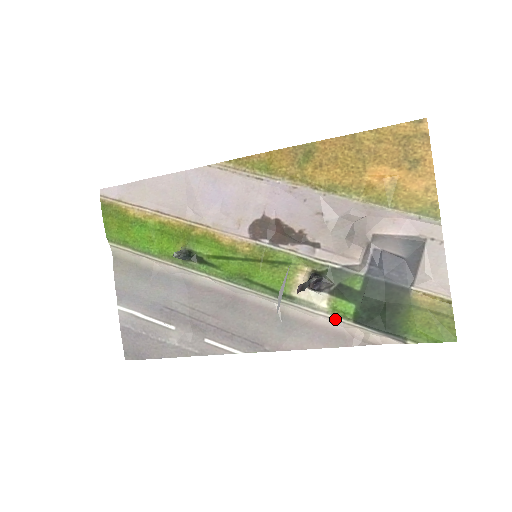
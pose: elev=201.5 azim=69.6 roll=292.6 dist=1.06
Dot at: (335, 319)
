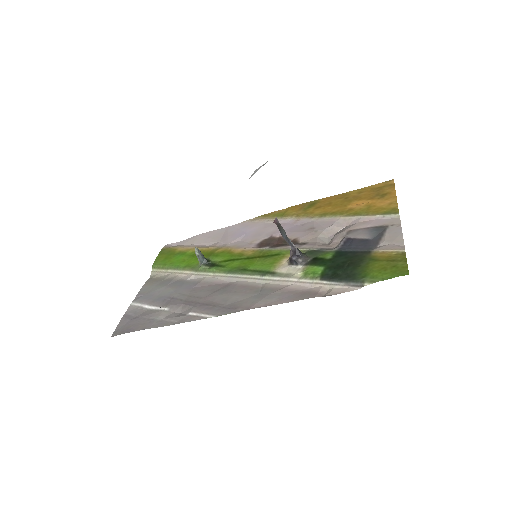
Dot at: (305, 282)
